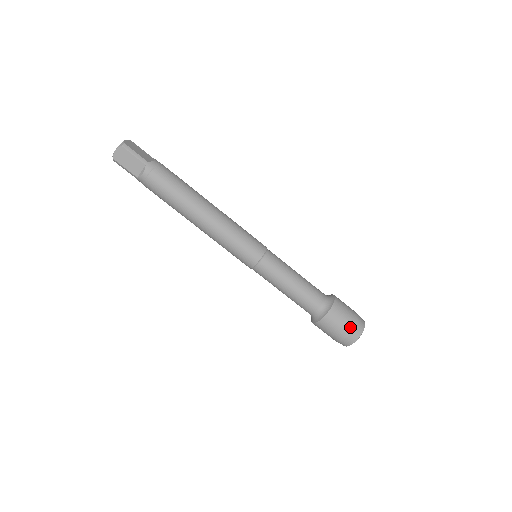
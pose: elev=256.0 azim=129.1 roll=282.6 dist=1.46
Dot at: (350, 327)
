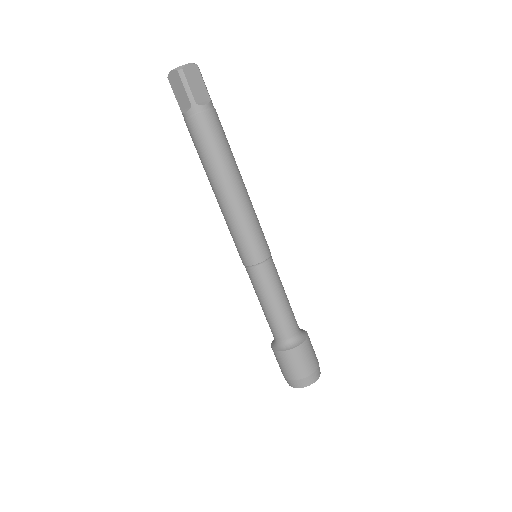
Dot at: (296, 376)
